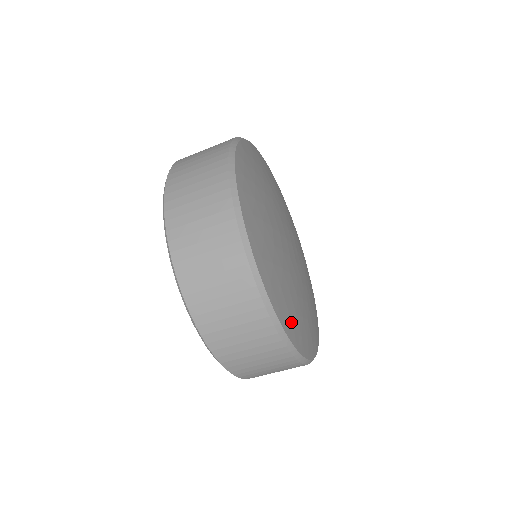
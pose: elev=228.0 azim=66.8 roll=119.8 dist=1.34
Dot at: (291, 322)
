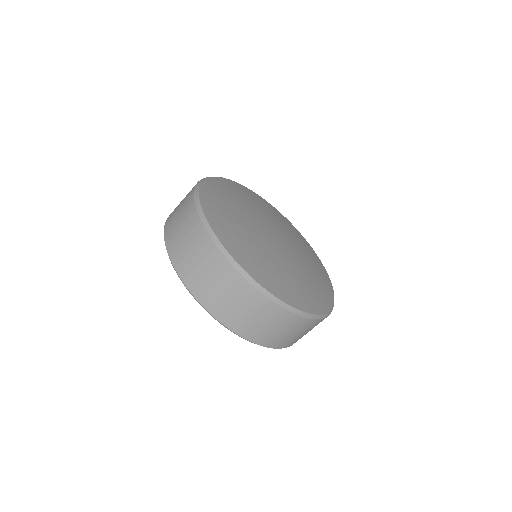
Dot at: (315, 301)
